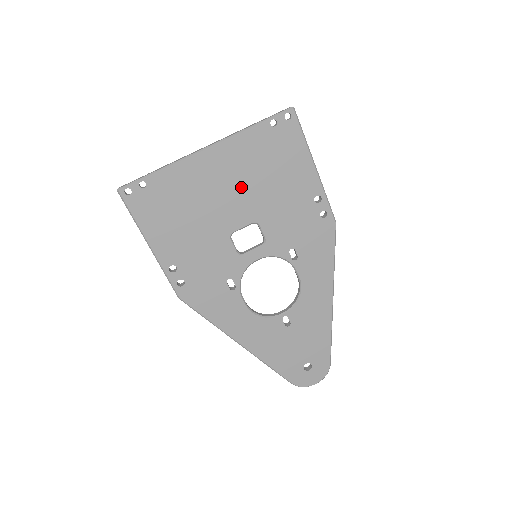
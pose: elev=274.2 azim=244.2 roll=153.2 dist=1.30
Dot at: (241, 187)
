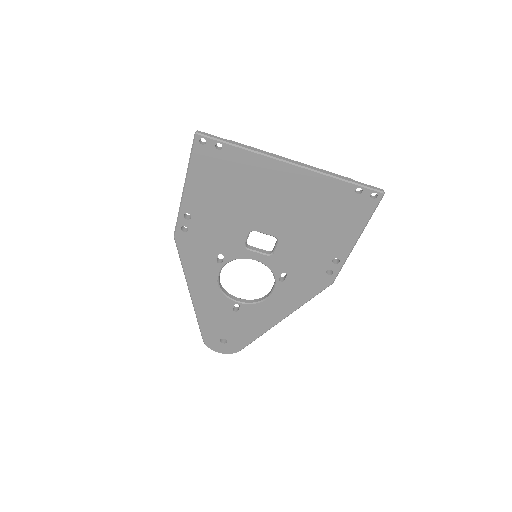
Dot at: (291, 209)
